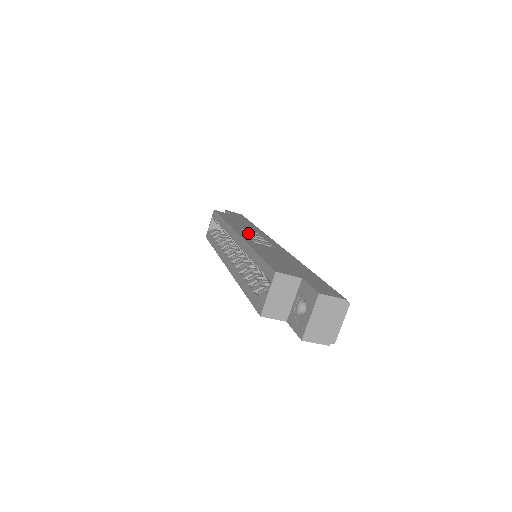
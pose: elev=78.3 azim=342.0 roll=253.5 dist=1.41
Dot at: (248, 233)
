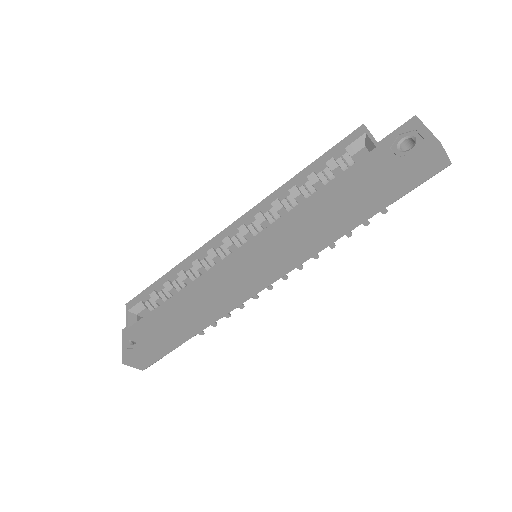
Dot at: occluded
